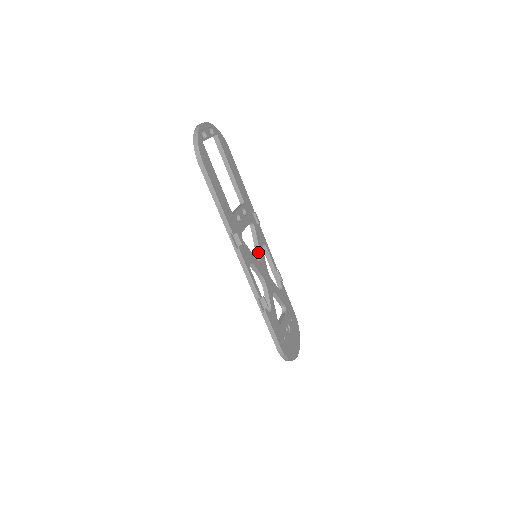
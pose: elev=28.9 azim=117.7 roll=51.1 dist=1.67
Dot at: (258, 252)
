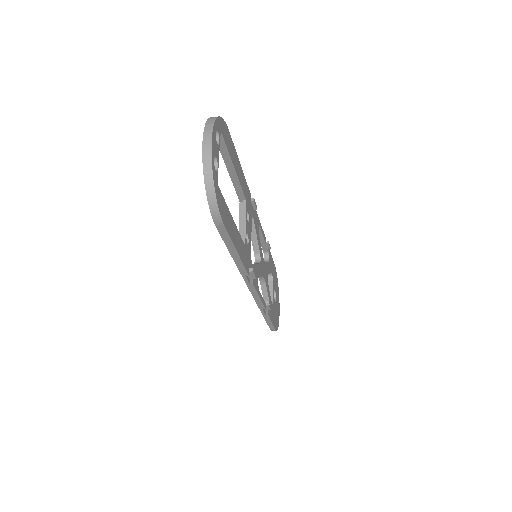
Dot at: (256, 247)
